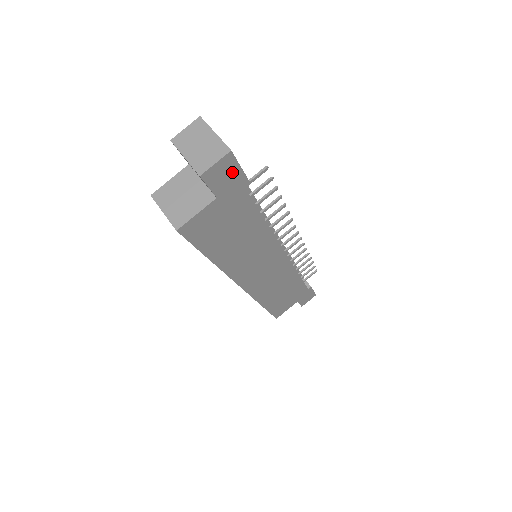
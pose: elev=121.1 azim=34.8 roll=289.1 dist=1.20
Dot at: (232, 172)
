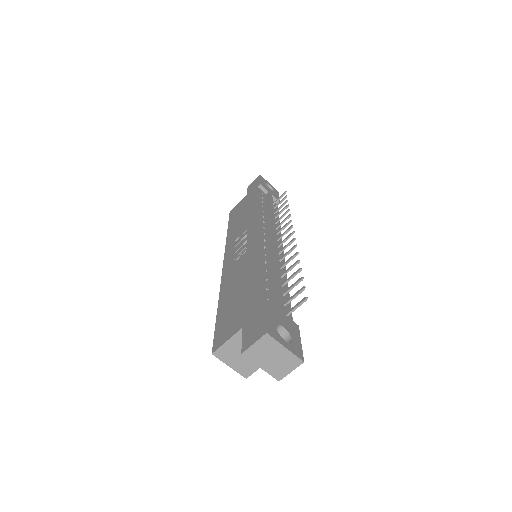
Dot at: occluded
